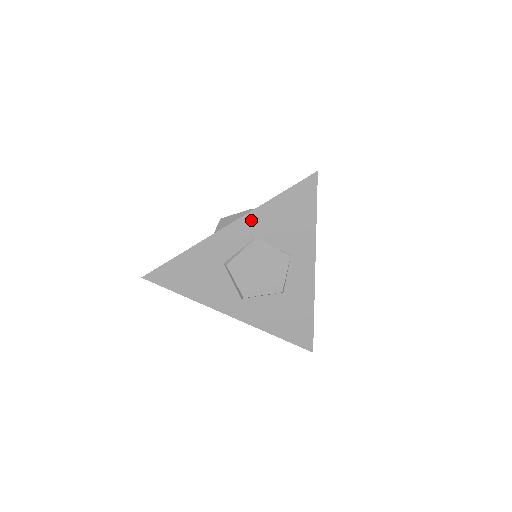
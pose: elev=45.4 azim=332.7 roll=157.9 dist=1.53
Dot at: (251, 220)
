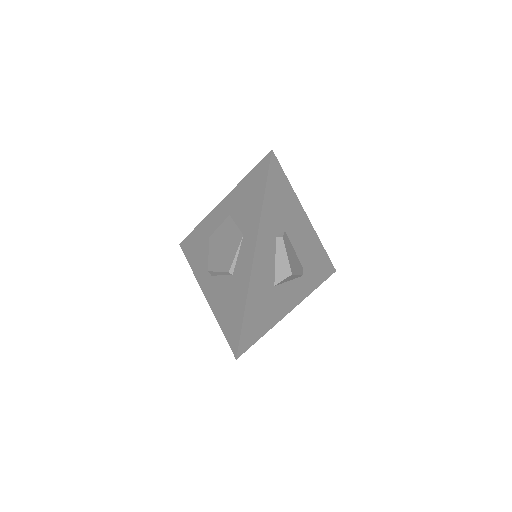
Dot at: (231, 198)
